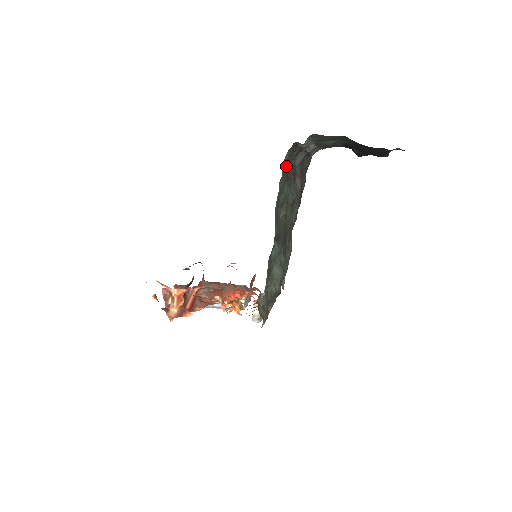
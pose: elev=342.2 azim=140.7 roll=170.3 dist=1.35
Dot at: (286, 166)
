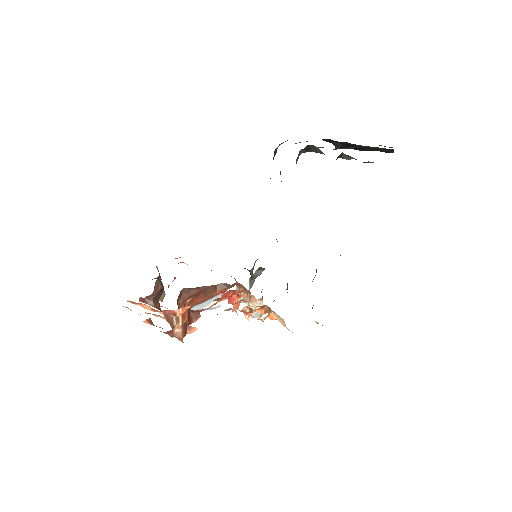
Dot at: occluded
